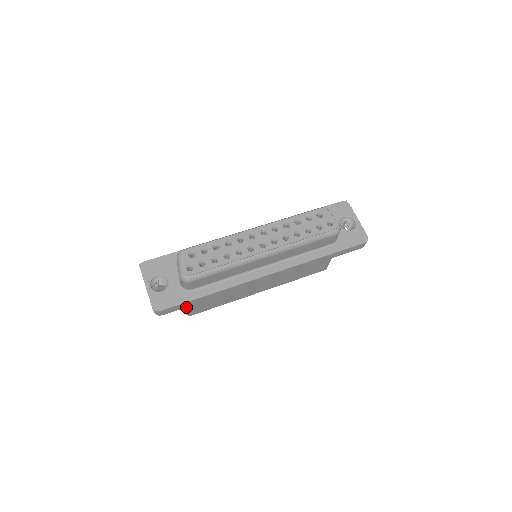
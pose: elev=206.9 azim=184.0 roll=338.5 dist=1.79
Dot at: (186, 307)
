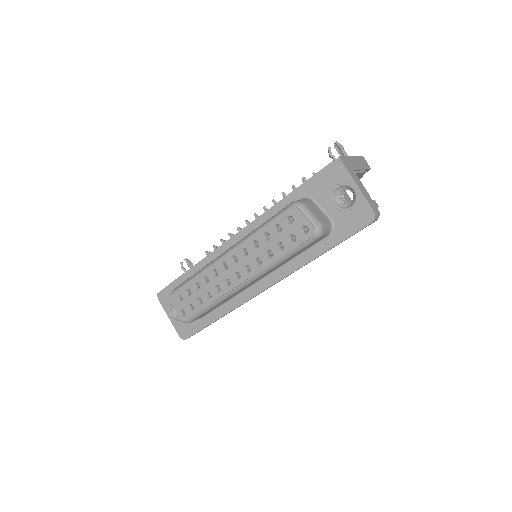
Dot at: occluded
